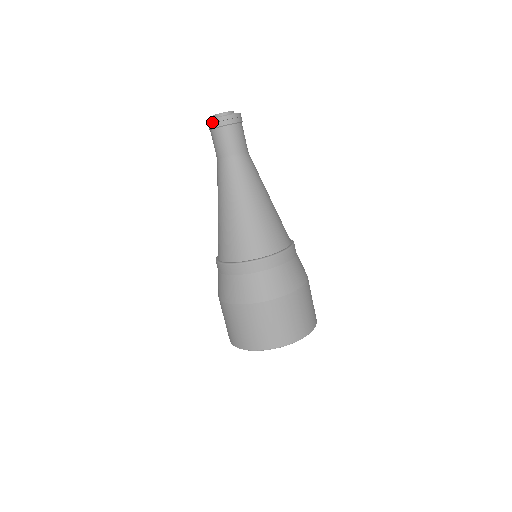
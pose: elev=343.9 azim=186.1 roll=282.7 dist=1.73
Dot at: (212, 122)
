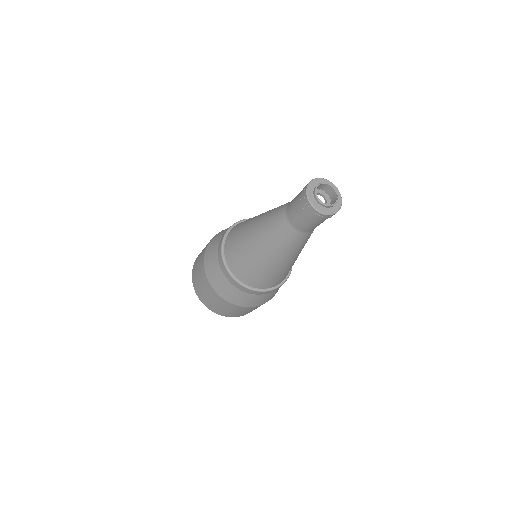
Dot at: (306, 200)
